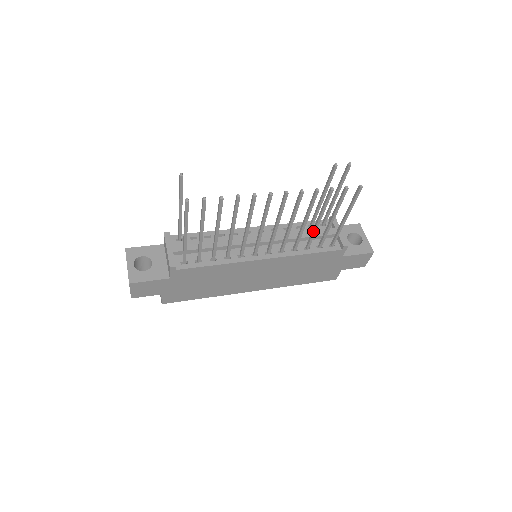
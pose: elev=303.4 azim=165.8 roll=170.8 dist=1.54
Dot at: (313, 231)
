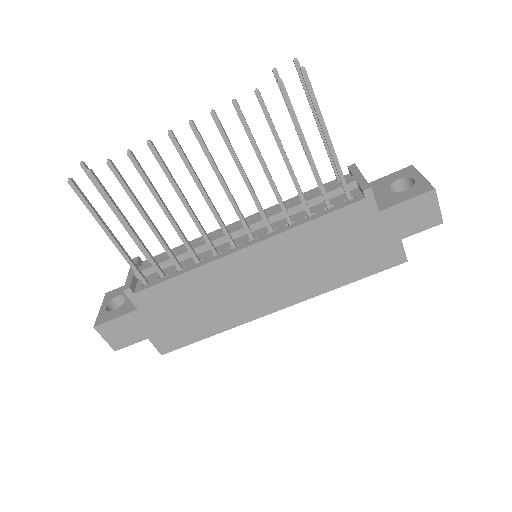
Dot at: occluded
